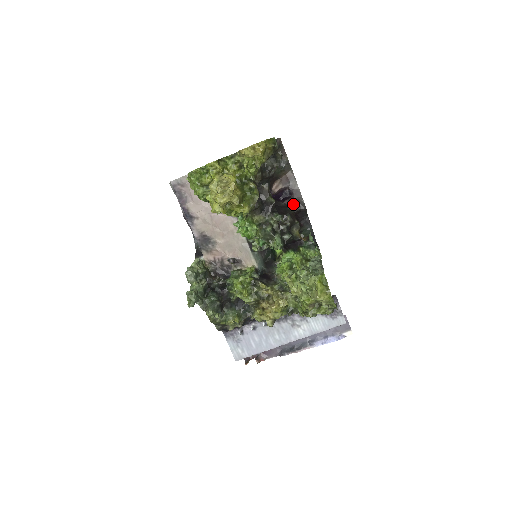
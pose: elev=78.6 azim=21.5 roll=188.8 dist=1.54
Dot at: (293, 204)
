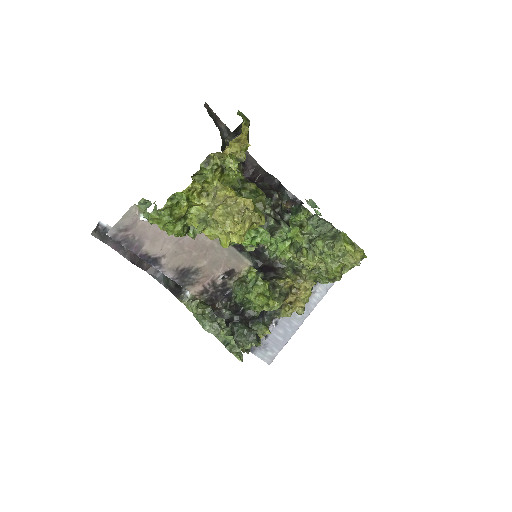
Dot at: (249, 174)
